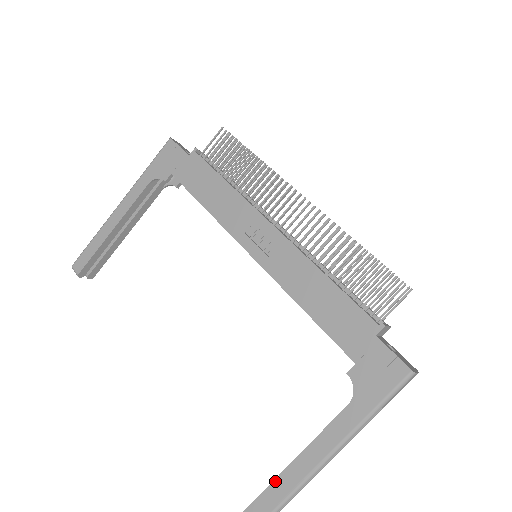
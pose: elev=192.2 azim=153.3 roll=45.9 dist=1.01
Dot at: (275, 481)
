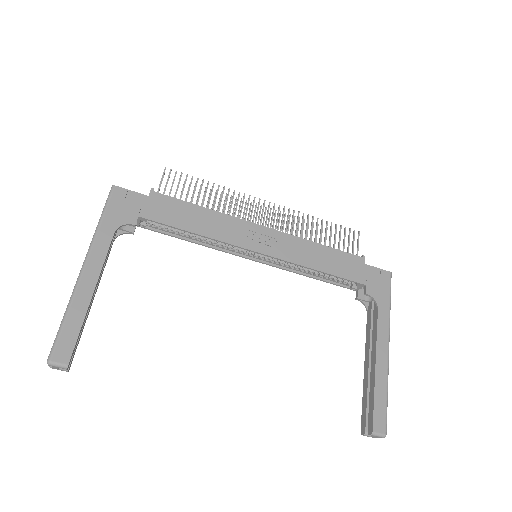
Dot at: (375, 388)
